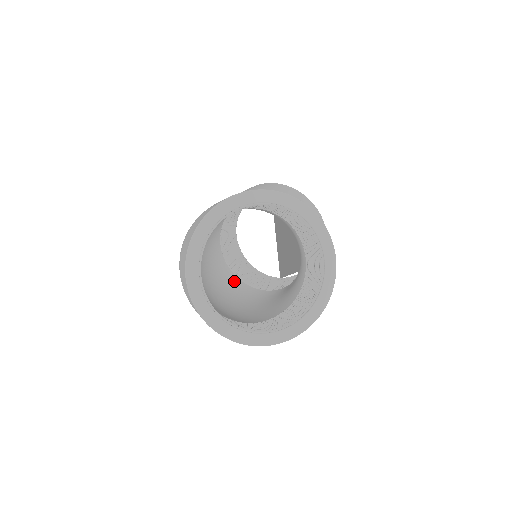
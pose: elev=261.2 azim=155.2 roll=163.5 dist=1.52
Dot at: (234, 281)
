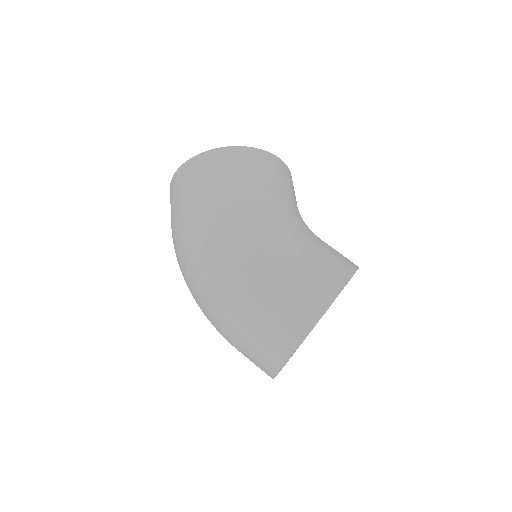
Dot at: occluded
